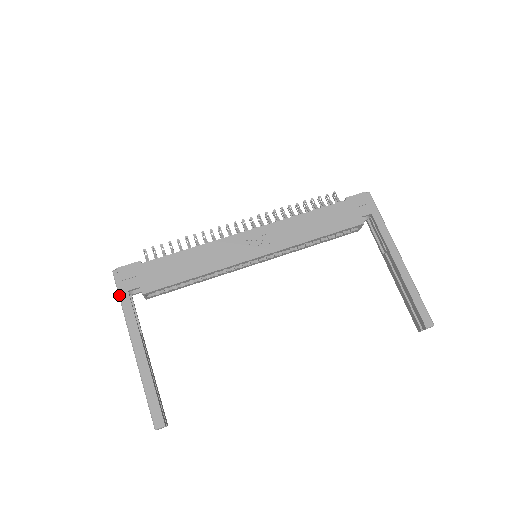
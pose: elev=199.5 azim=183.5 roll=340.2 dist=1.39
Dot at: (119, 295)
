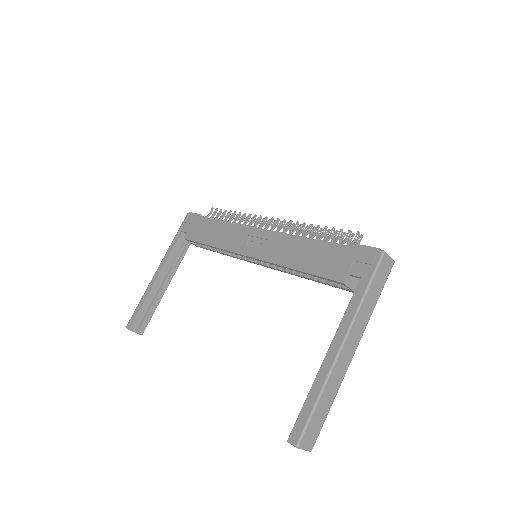
Dot at: (178, 231)
